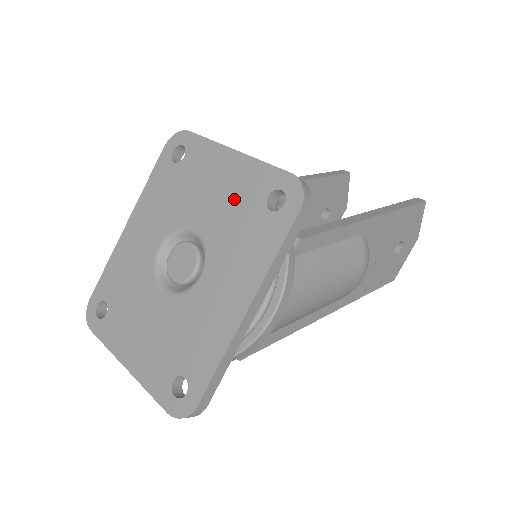
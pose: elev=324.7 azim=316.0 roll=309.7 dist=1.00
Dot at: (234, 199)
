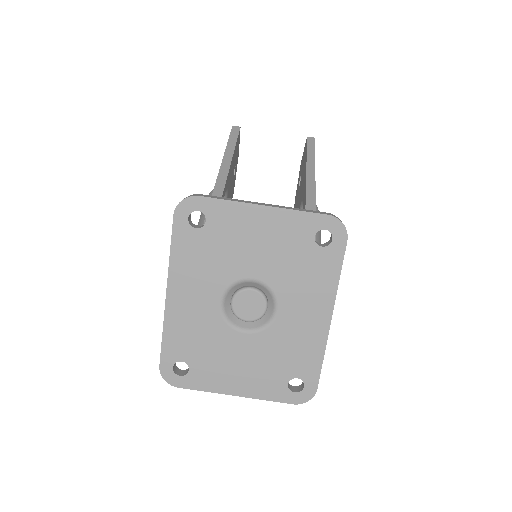
Dot at: (283, 246)
